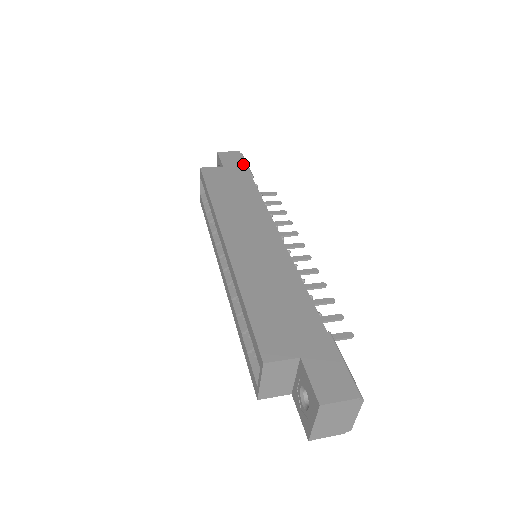
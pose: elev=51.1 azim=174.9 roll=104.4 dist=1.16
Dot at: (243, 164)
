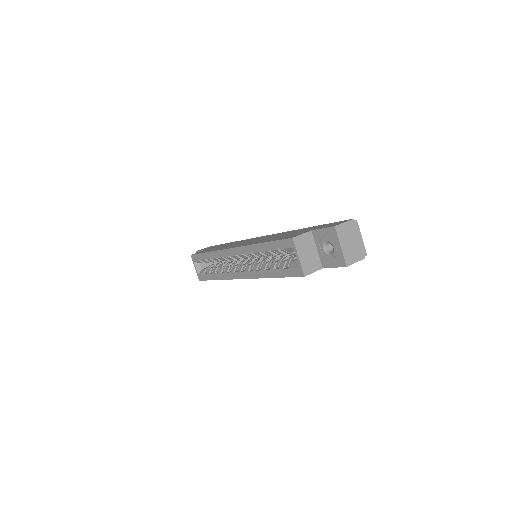
Dot at: occluded
